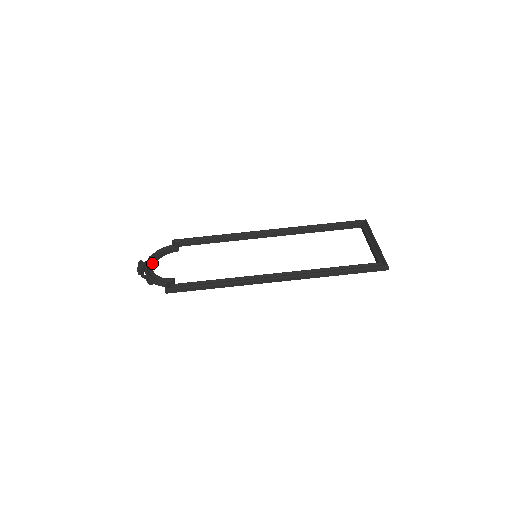
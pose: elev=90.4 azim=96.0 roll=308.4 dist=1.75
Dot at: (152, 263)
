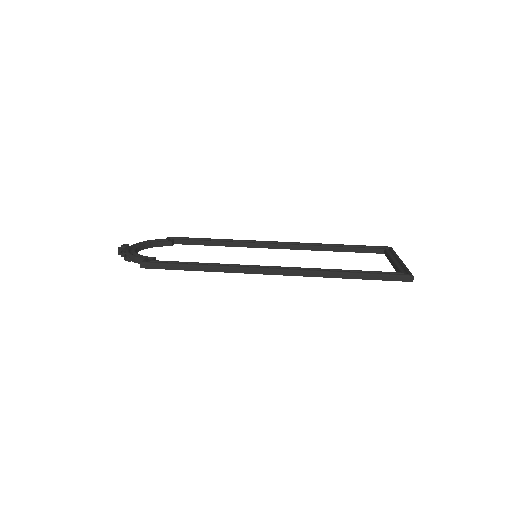
Dot at: (137, 246)
